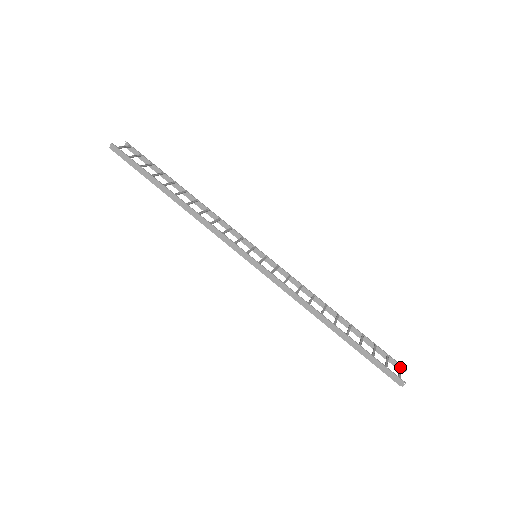
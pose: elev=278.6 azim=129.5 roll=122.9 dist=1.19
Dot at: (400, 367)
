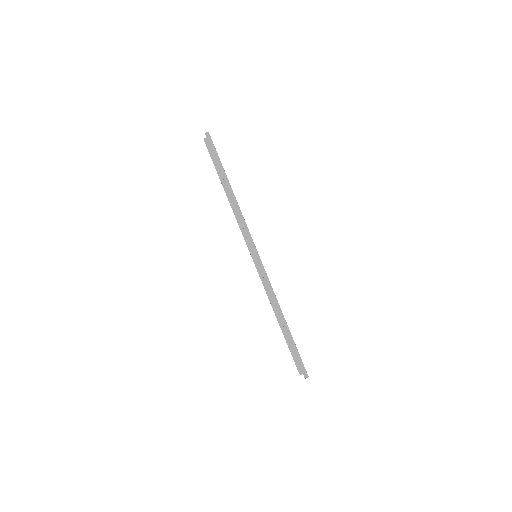
Dot at: occluded
